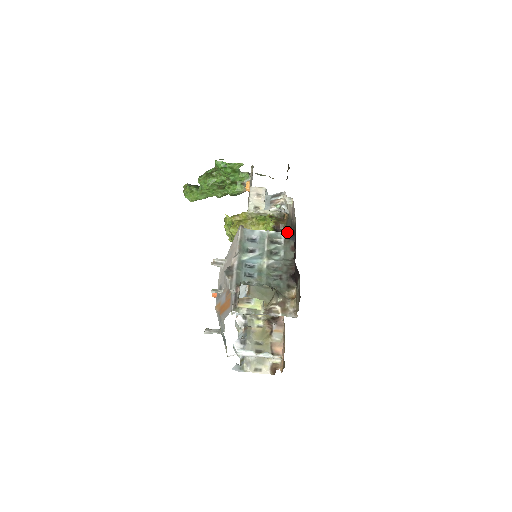
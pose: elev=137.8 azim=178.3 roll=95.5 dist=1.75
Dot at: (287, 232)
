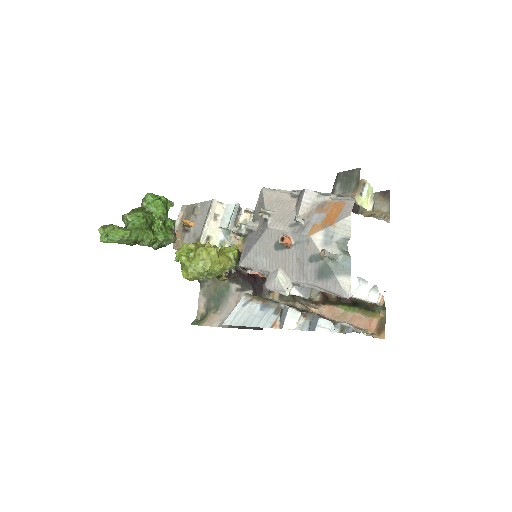
Dot at: occluded
